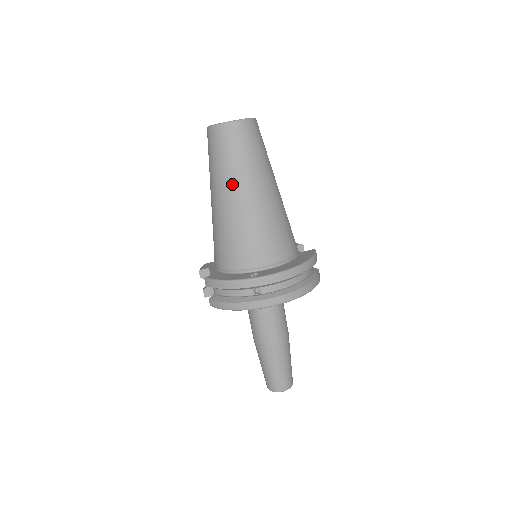
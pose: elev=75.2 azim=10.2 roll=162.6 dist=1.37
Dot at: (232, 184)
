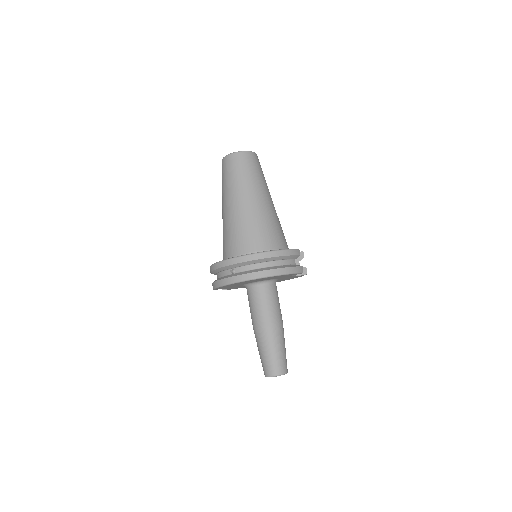
Dot at: (227, 196)
